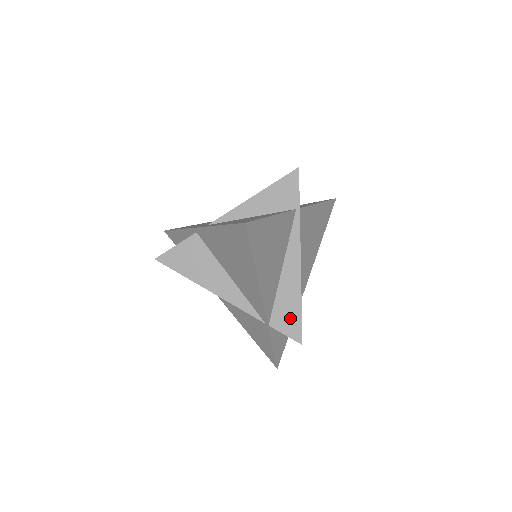
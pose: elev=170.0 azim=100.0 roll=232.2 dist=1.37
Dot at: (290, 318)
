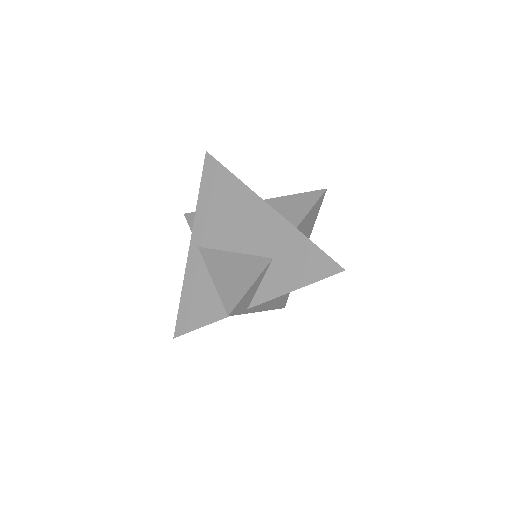
Dot at: occluded
